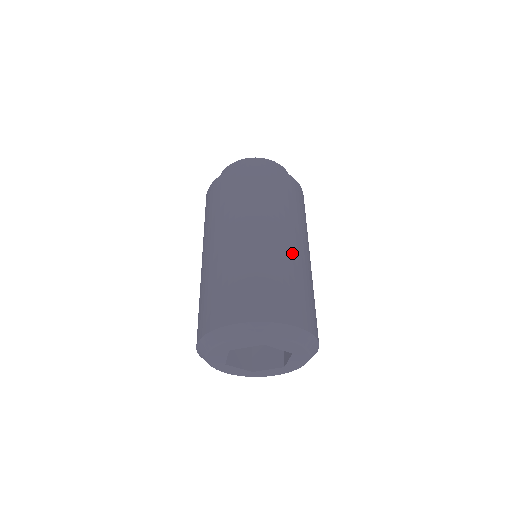
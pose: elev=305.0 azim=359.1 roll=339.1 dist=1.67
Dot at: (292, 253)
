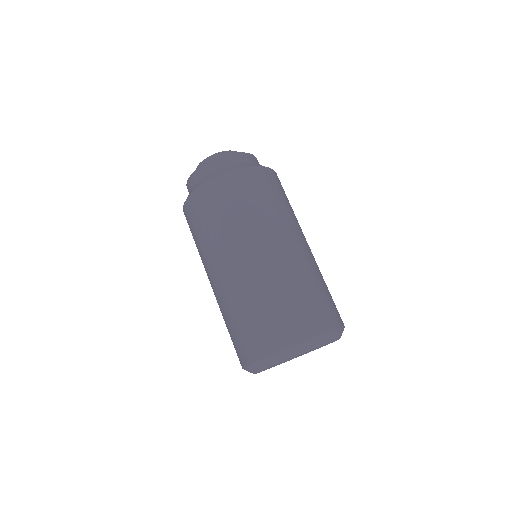
Dot at: (268, 267)
